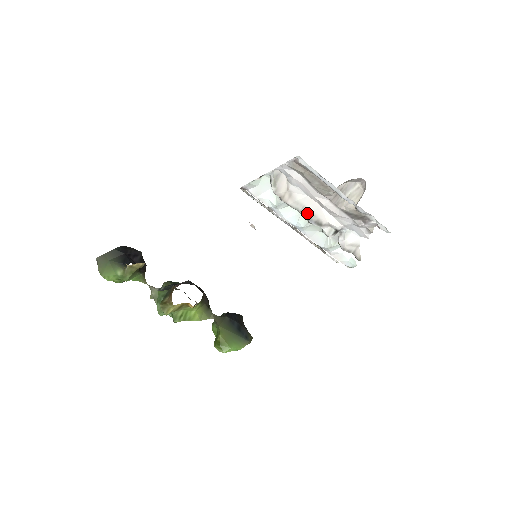
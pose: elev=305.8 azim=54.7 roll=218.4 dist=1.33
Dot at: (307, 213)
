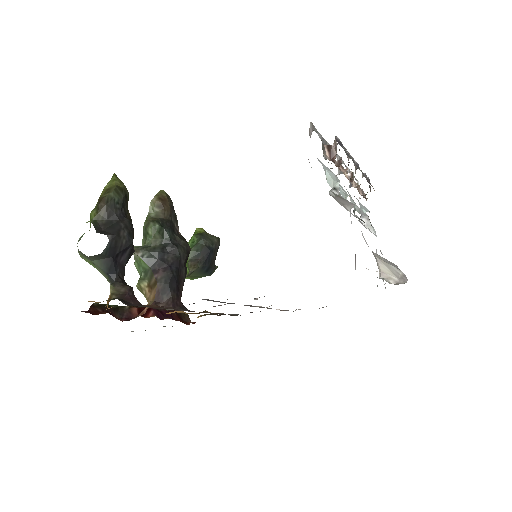
Dot at: occluded
